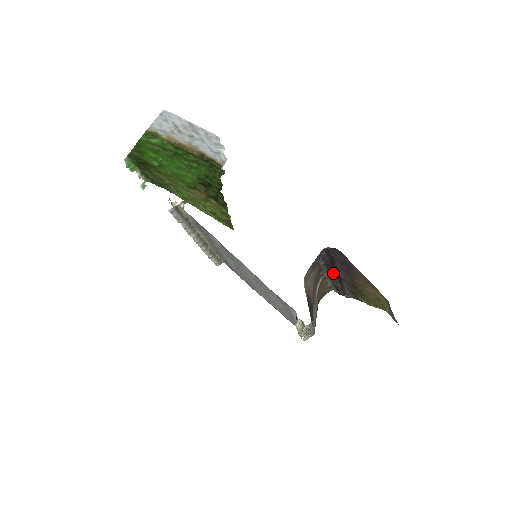
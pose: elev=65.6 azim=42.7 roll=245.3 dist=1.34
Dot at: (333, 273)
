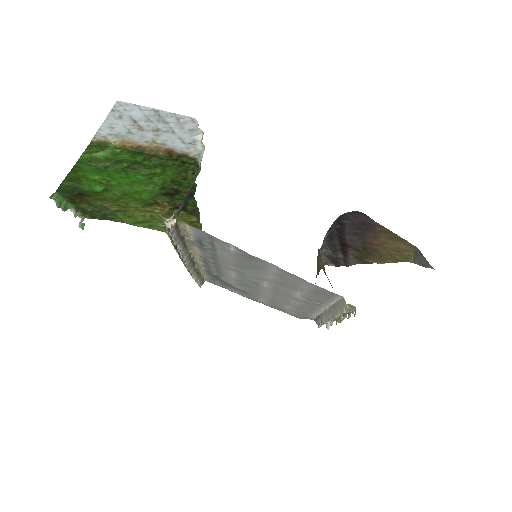
Dot at: (335, 244)
